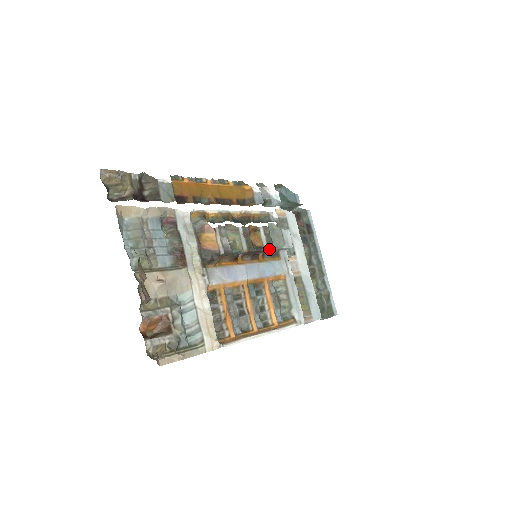
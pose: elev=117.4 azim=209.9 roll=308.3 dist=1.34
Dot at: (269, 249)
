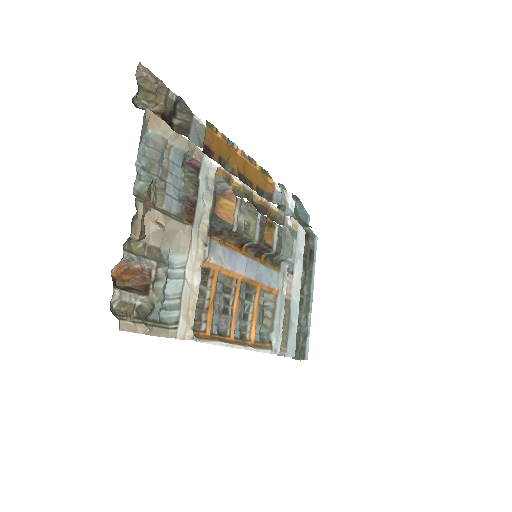
Dot at: (275, 253)
